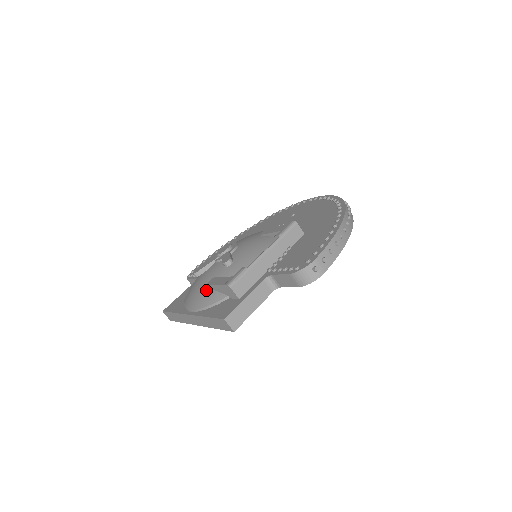
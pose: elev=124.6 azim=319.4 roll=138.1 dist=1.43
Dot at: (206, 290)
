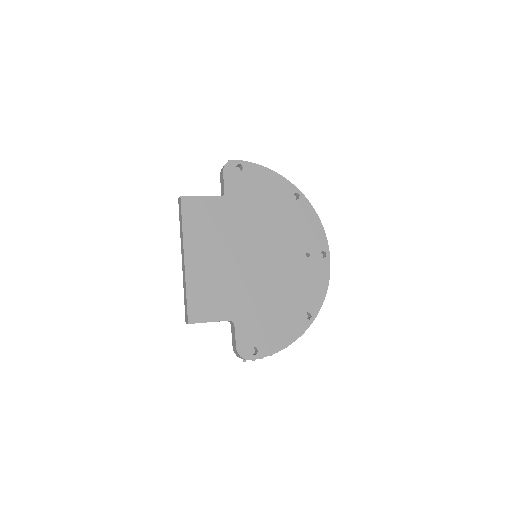
Dot at: occluded
